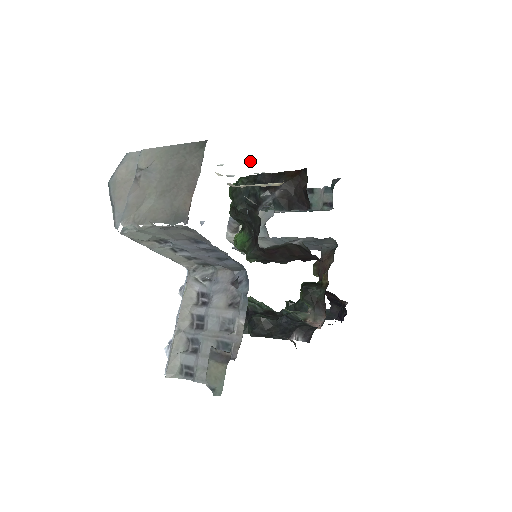
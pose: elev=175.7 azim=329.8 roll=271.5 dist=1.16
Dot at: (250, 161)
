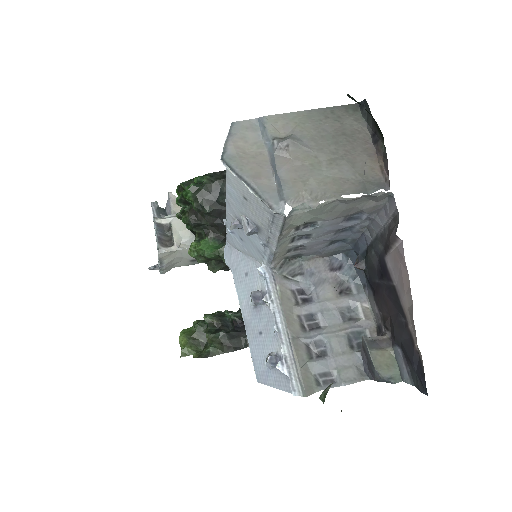
Dot at: occluded
